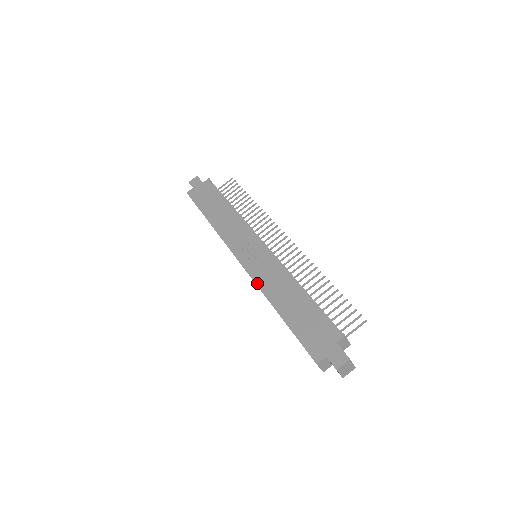
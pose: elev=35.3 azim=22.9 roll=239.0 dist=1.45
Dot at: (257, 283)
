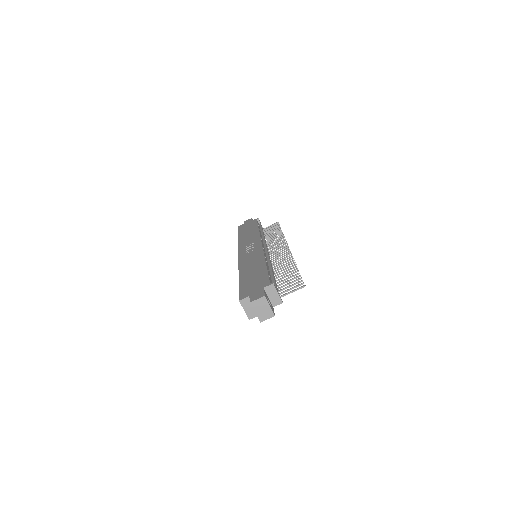
Dot at: (240, 263)
